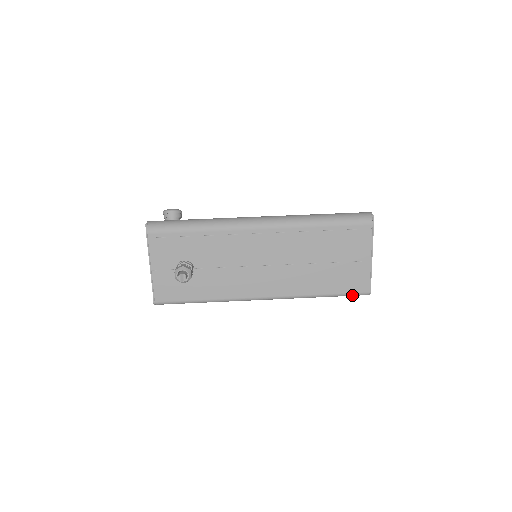
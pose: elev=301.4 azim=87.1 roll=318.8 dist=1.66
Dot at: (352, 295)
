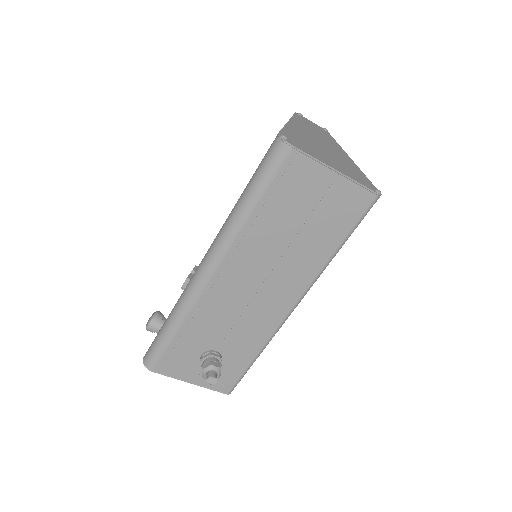
Dot at: (364, 216)
